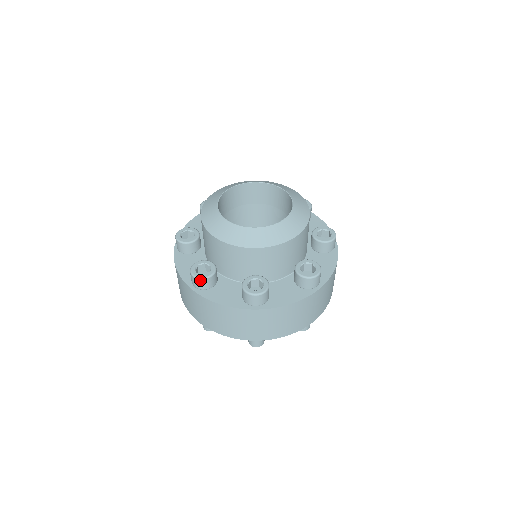
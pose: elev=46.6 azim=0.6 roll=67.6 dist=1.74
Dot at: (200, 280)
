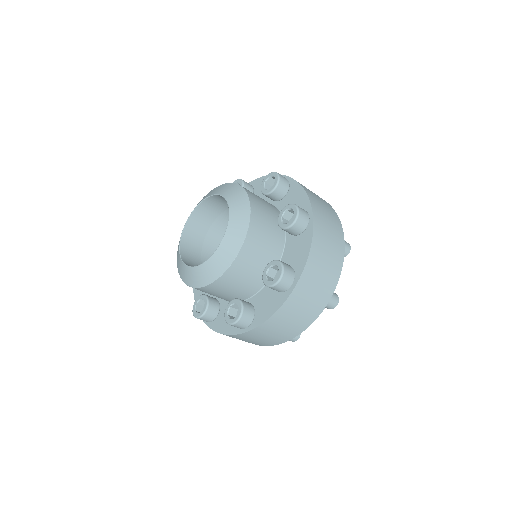
Dot at: occluded
